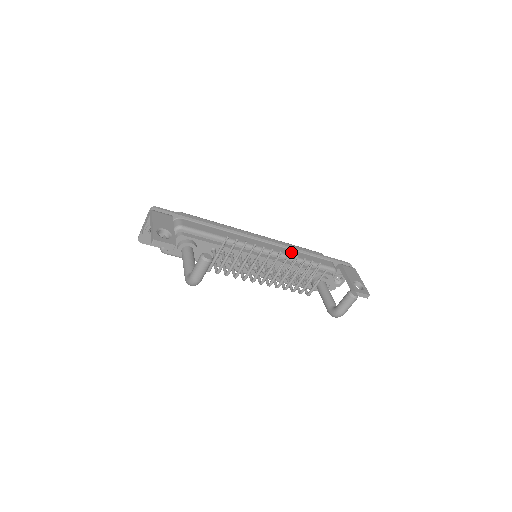
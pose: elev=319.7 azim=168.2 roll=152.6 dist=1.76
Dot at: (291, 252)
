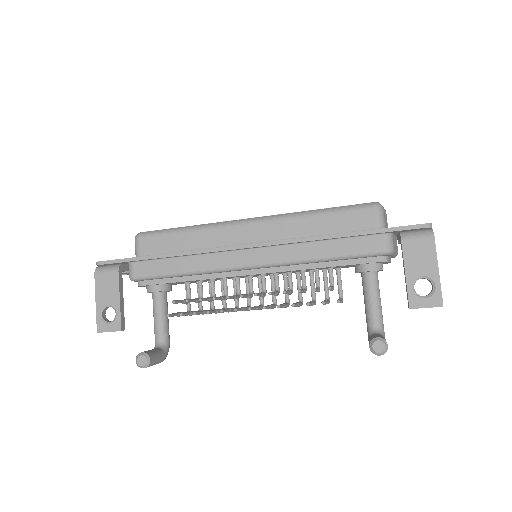
Dot at: (299, 250)
